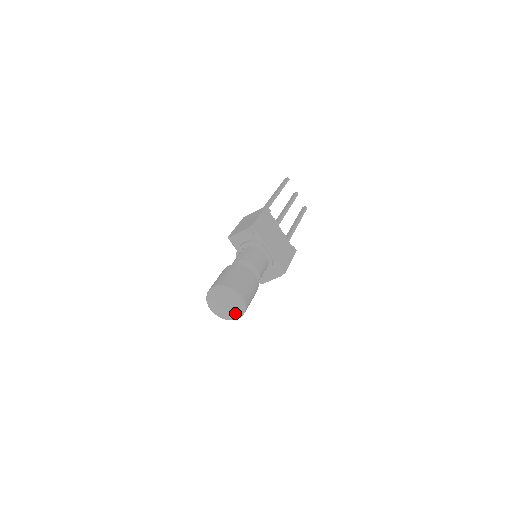
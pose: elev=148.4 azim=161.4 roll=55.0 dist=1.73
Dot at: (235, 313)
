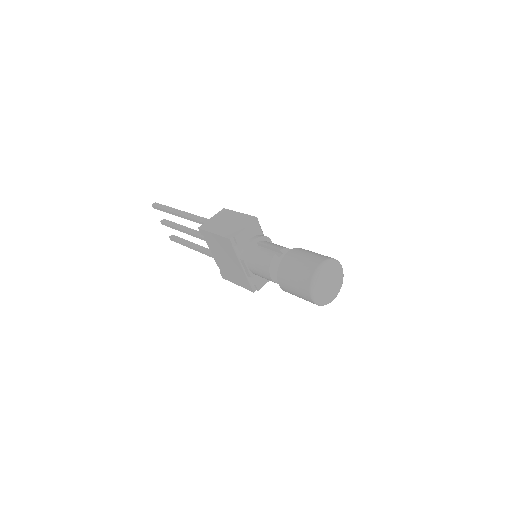
Dot at: (335, 291)
